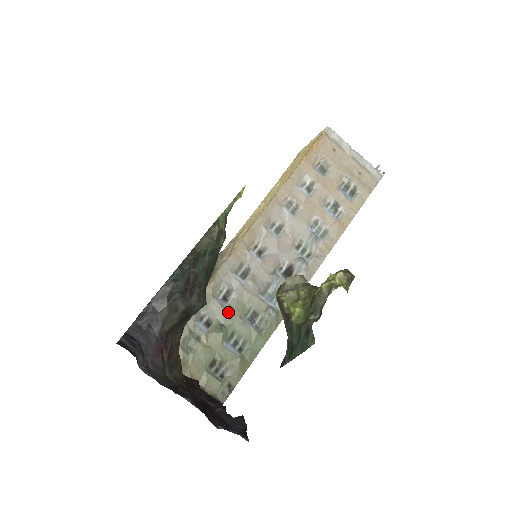
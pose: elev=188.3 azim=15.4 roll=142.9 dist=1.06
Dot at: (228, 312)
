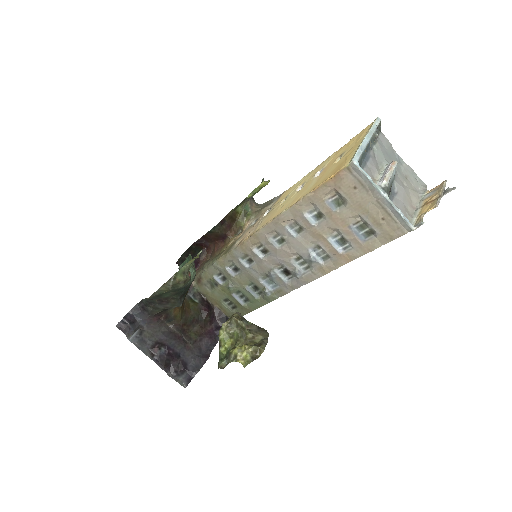
Dot at: (236, 279)
